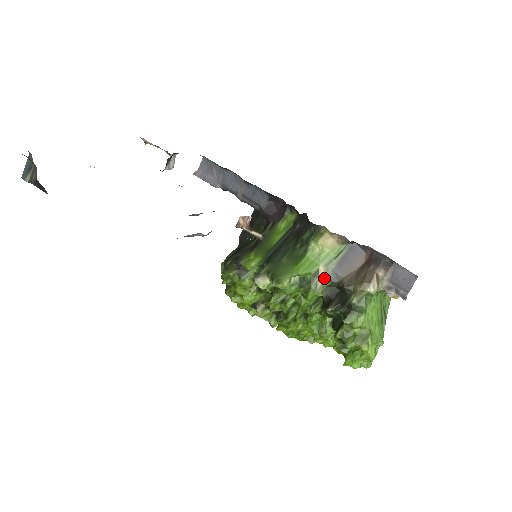
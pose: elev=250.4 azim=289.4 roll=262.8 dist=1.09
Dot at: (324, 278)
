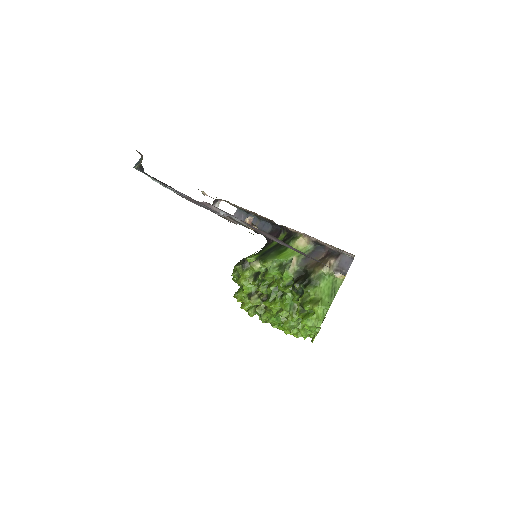
Dot at: (295, 264)
